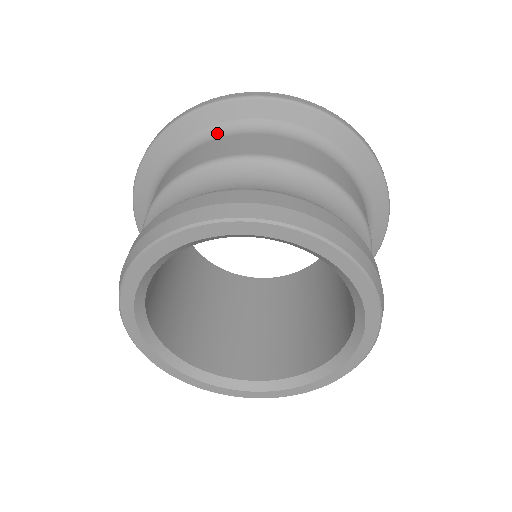
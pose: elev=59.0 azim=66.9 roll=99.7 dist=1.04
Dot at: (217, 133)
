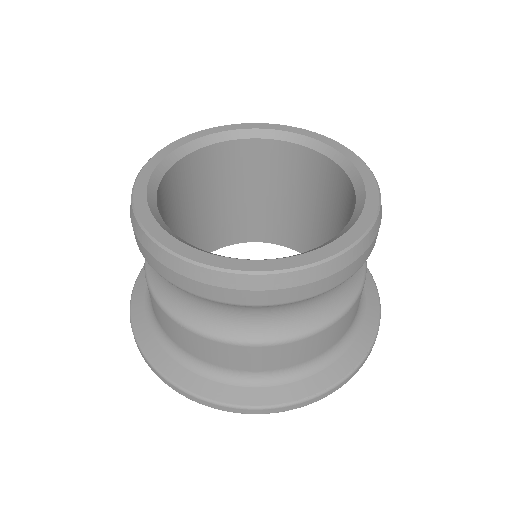
Dot at: occluded
